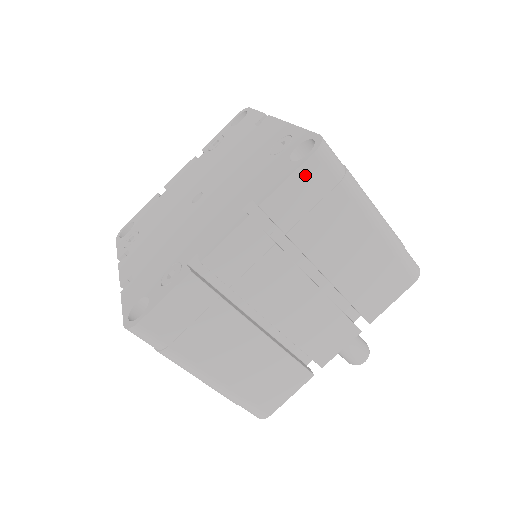
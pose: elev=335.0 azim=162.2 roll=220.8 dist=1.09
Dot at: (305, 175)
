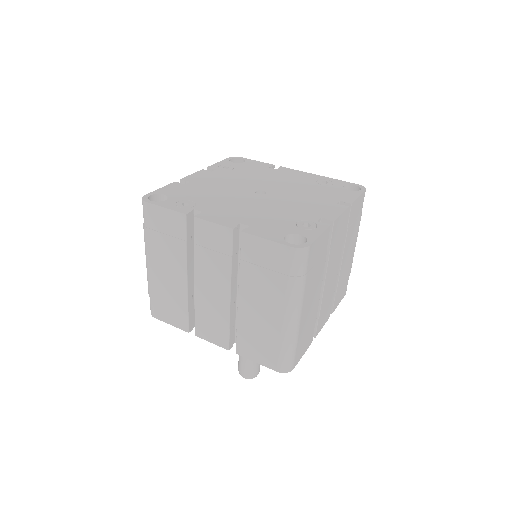
Dot at: (361, 200)
